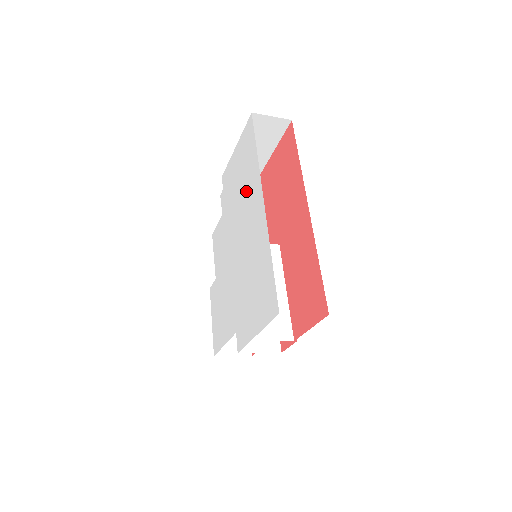
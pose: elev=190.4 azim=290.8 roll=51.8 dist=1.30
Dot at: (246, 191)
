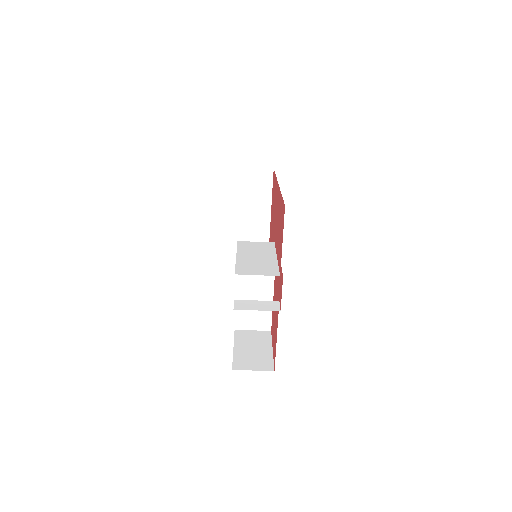
Dot at: occluded
